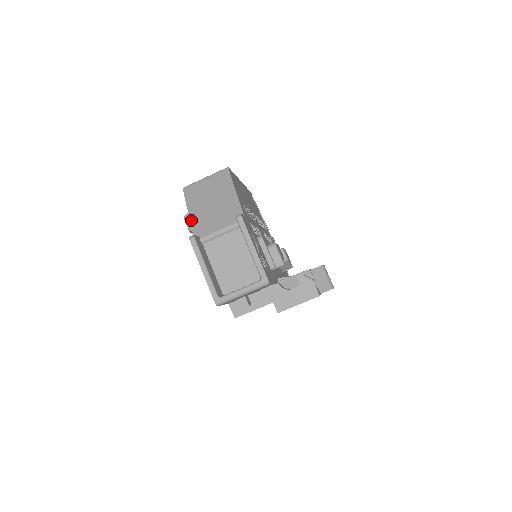
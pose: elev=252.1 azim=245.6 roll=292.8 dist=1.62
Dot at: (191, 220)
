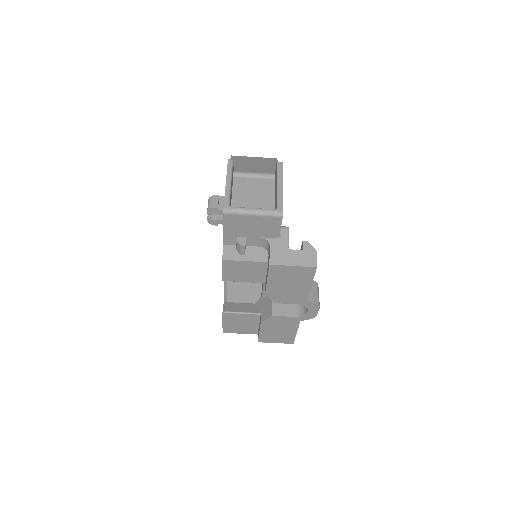
Dot at: occluded
